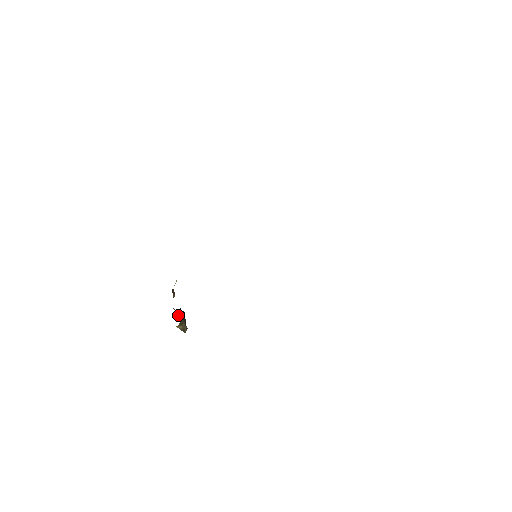
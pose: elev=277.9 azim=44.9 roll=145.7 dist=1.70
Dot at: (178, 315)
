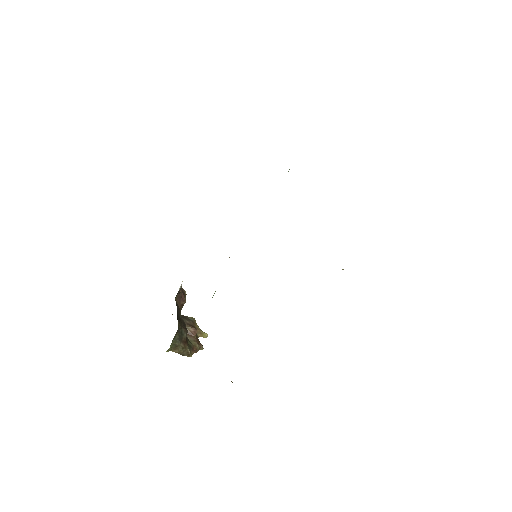
Dot at: occluded
